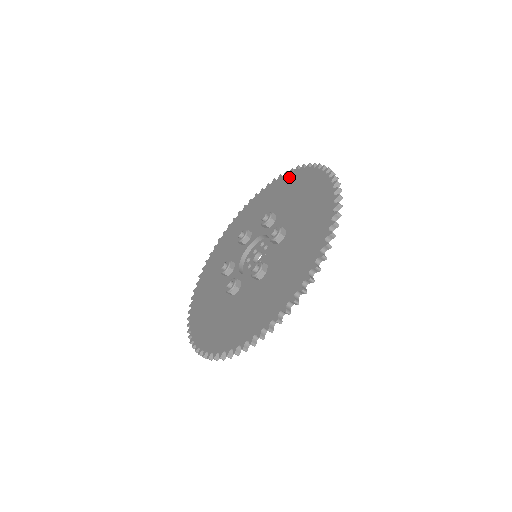
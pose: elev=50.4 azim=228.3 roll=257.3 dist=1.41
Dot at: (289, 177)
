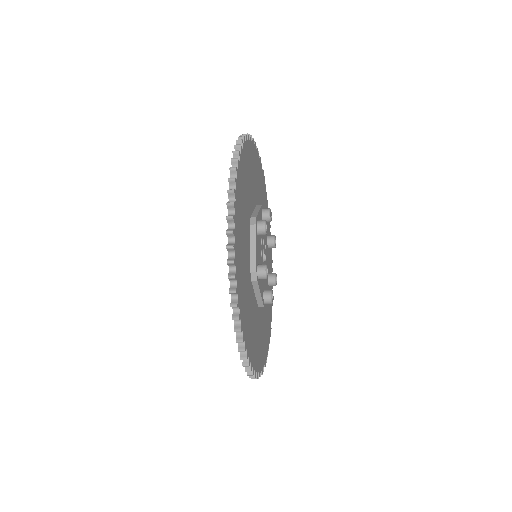
Dot at: occluded
